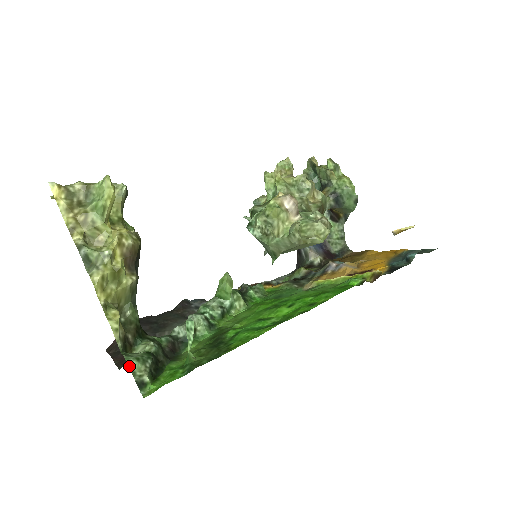
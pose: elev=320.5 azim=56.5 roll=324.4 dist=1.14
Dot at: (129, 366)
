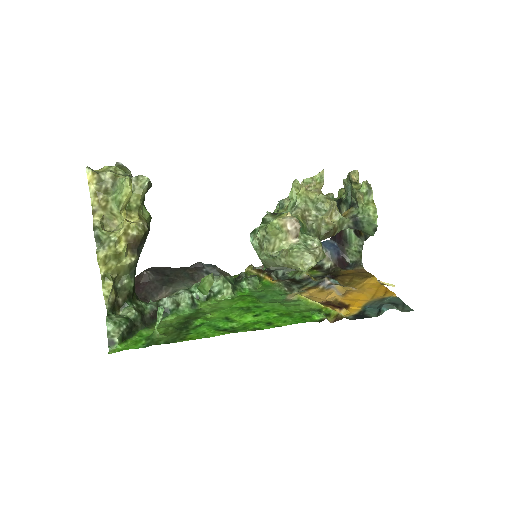
Dot at: (107, 326)
